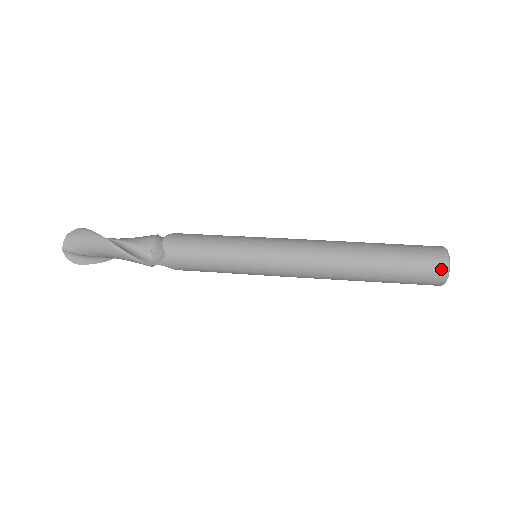
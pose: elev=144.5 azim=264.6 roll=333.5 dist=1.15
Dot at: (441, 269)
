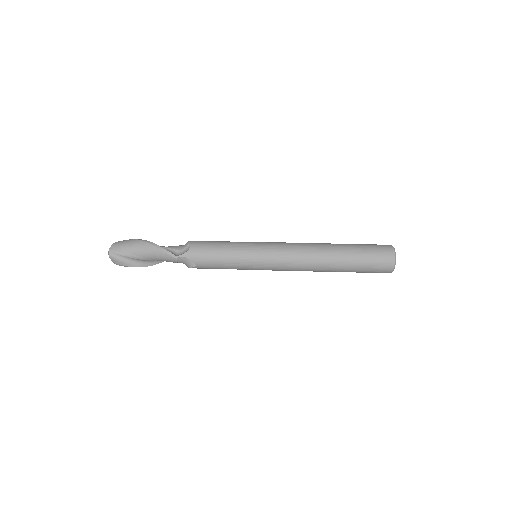
Dot at: (389, 251)
